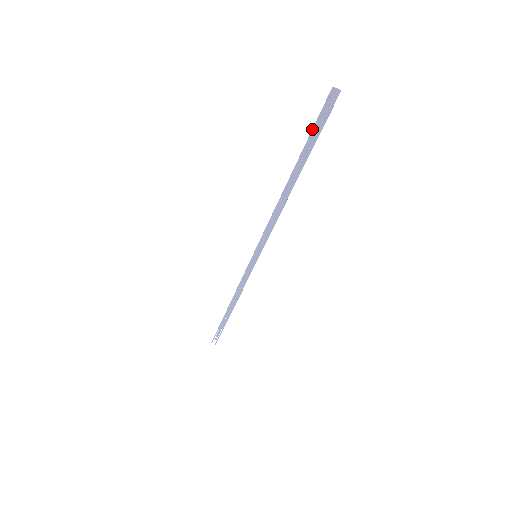
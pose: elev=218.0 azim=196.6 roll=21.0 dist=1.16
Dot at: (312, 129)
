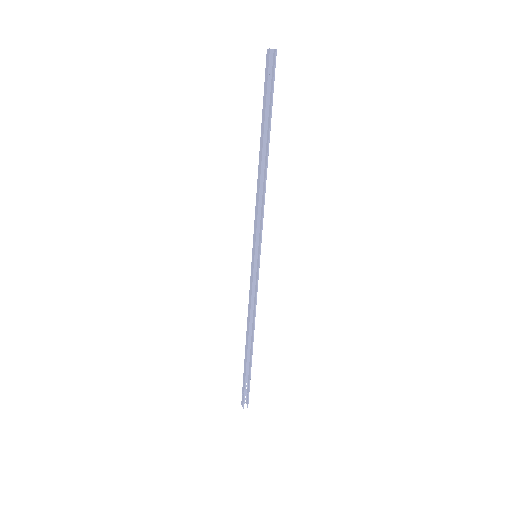
Dot at: (267, 89)
